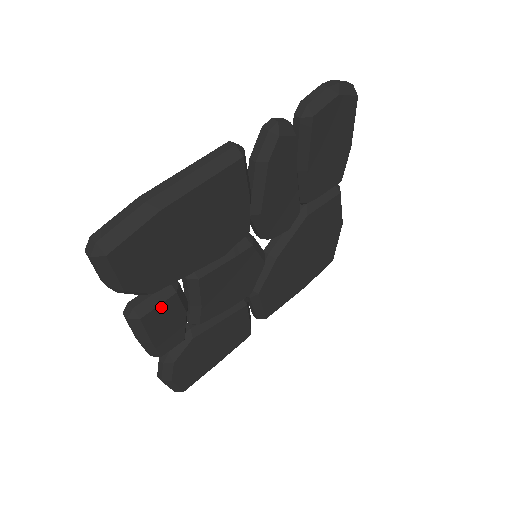
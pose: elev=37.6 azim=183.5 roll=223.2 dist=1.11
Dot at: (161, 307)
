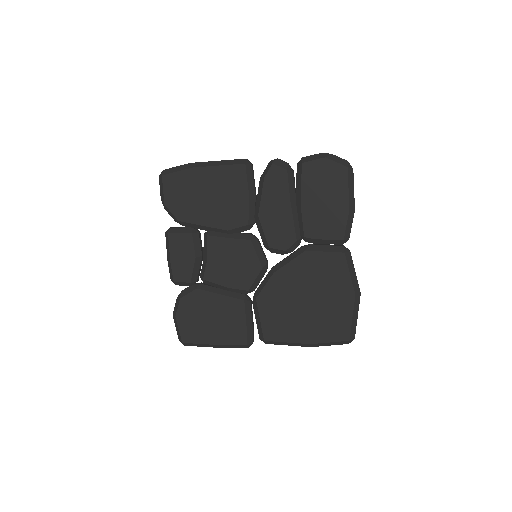
Dot at: (181, 236)
